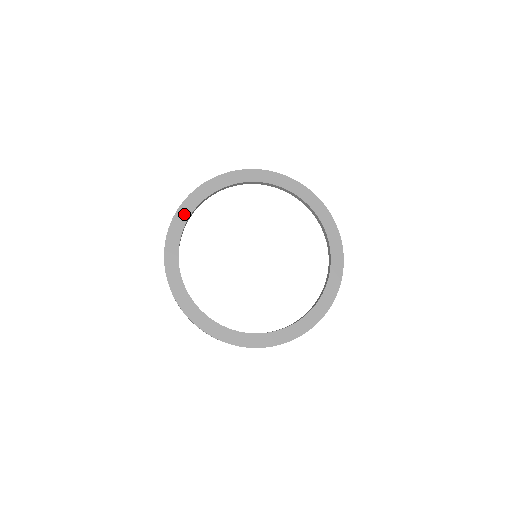
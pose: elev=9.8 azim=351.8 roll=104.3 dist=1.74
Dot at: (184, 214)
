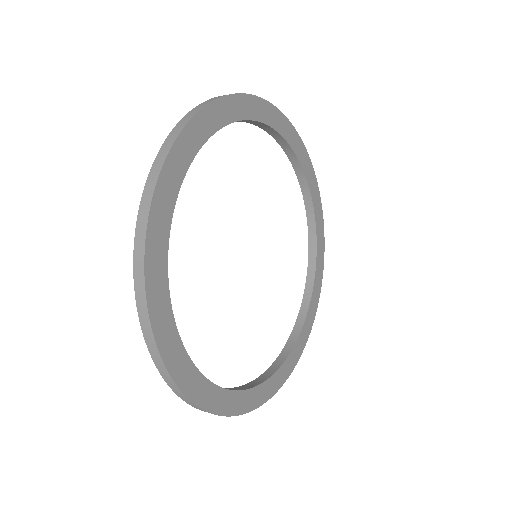
Dot at: (212, 120)
